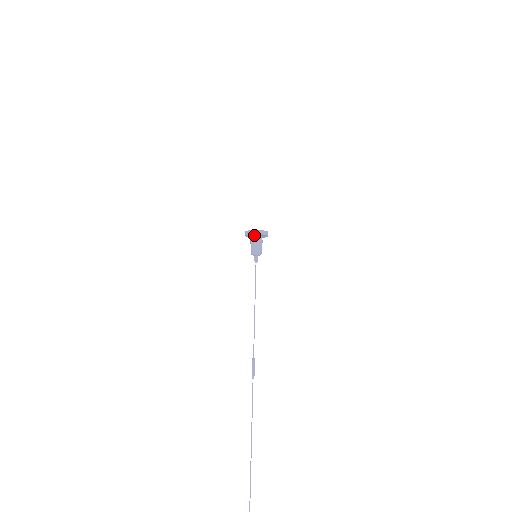
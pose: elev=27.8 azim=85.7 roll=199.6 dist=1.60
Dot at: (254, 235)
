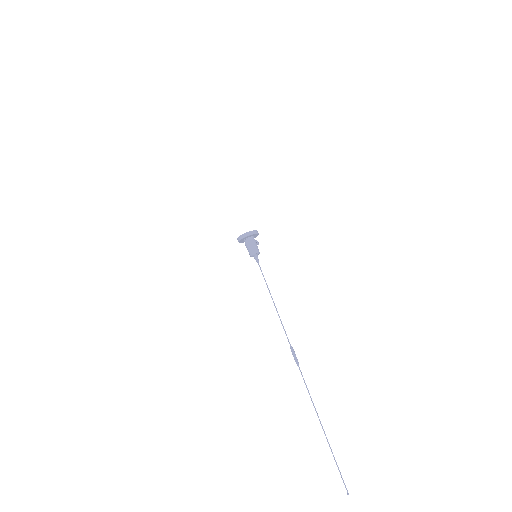
Dot at: (245, 239)
